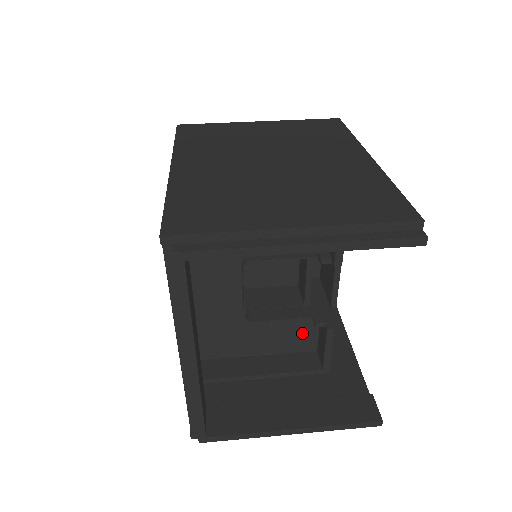
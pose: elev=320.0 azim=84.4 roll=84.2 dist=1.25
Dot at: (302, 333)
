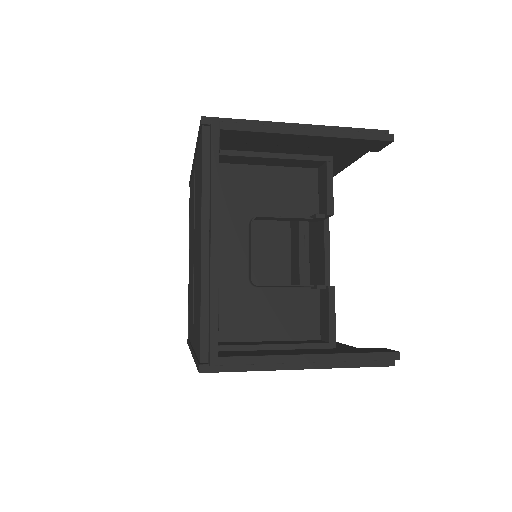
Dot at: (304, 314)
